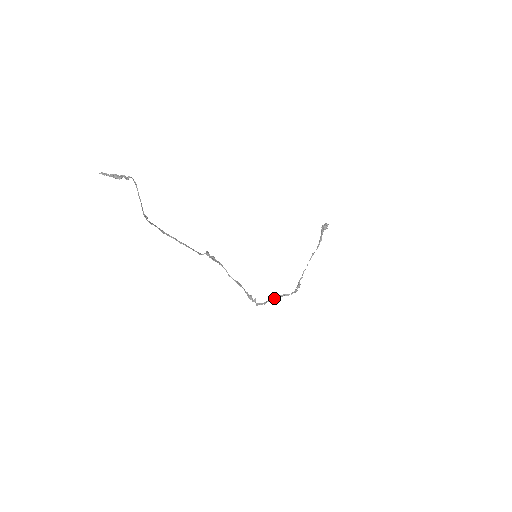
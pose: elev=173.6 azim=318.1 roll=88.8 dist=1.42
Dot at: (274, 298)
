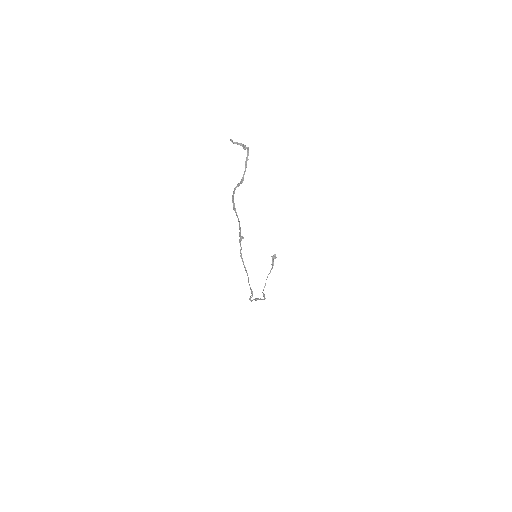
Dot at: (256, 299)
